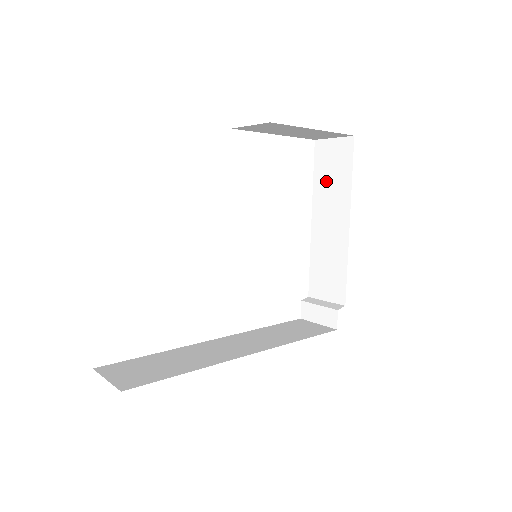
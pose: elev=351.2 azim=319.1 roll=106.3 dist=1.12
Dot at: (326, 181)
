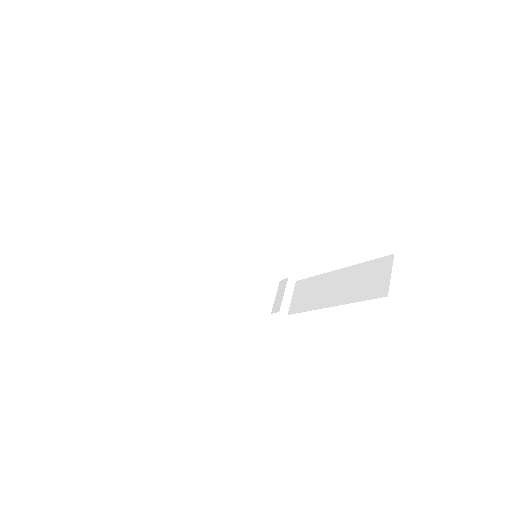
Dot at: (362, 276)
